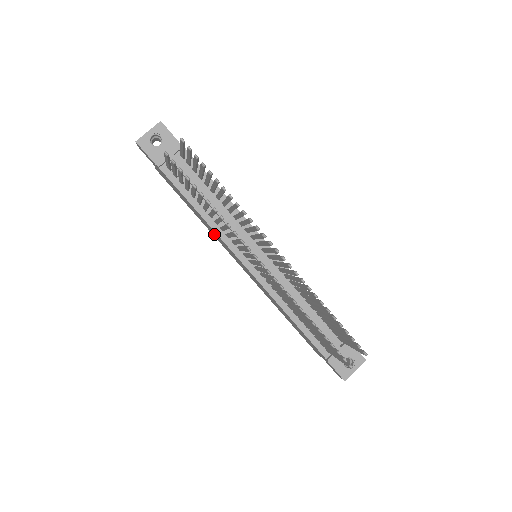
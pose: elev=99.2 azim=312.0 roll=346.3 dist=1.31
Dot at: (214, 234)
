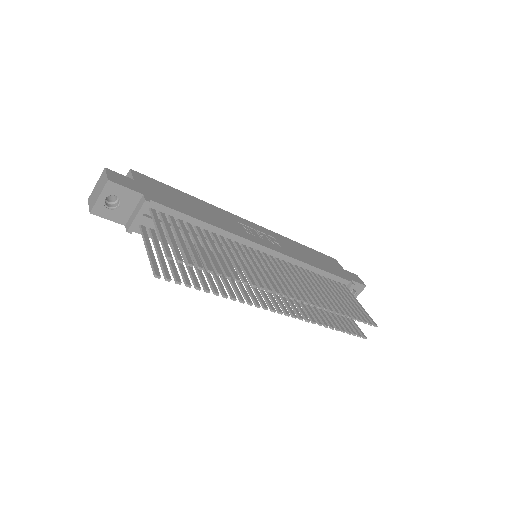
Dot at: occluded
